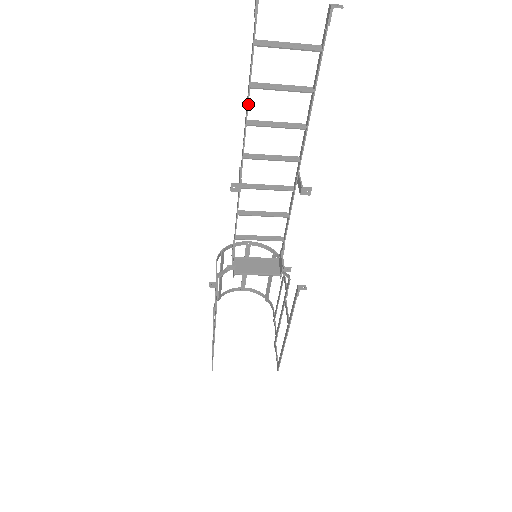
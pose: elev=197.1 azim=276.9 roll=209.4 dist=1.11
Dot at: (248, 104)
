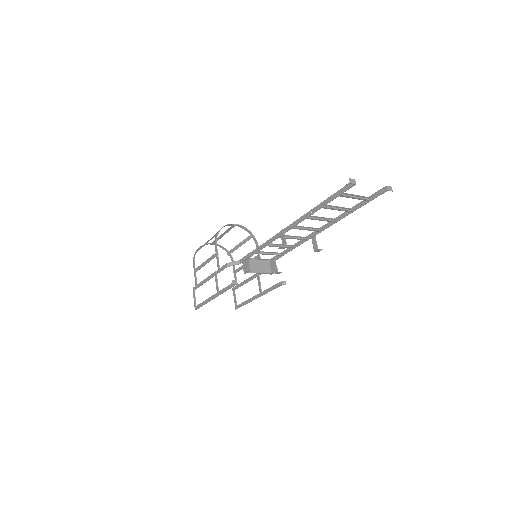
Dot at: occluded
